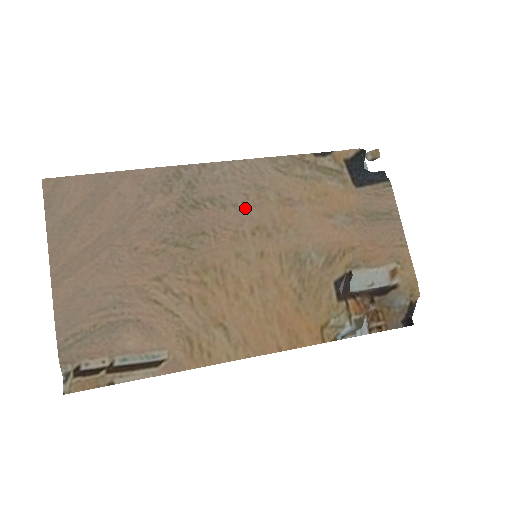
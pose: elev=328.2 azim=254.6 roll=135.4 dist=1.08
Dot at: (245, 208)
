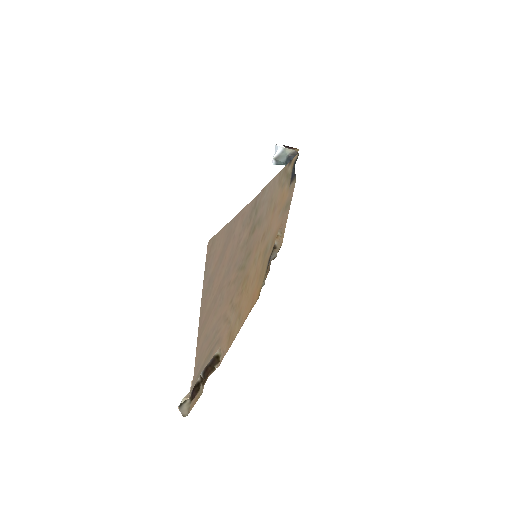
Dot at: (265, 221)
